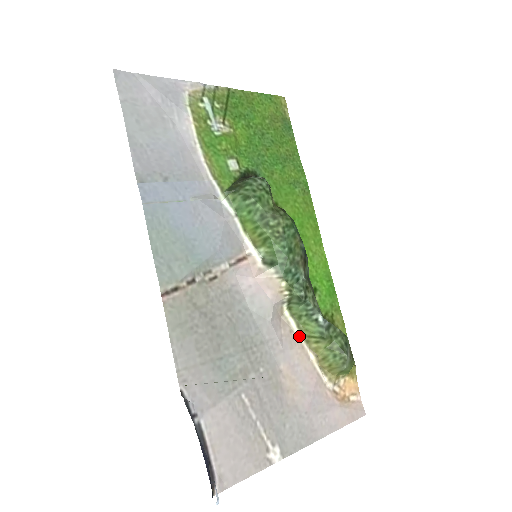
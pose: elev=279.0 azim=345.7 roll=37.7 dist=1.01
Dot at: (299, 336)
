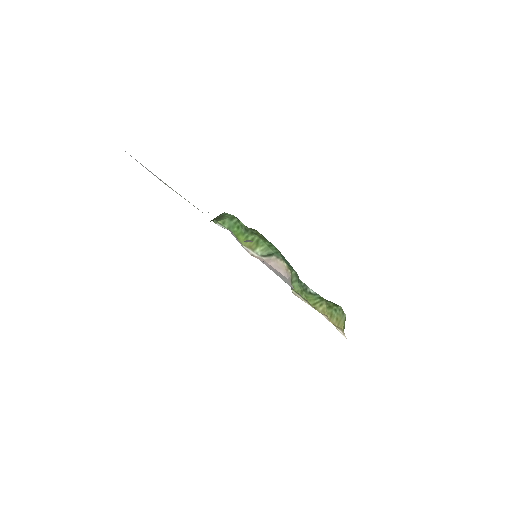
Dot at: occluded
